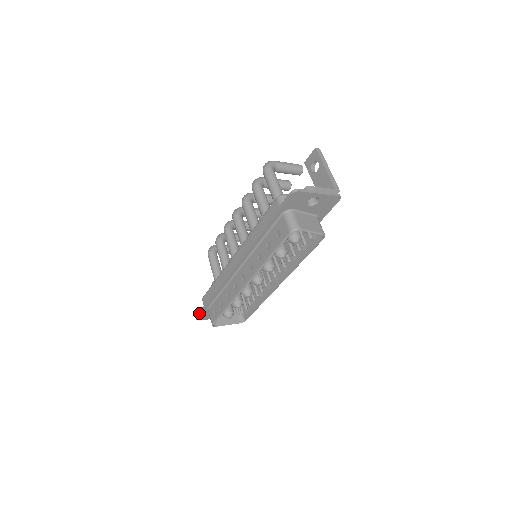
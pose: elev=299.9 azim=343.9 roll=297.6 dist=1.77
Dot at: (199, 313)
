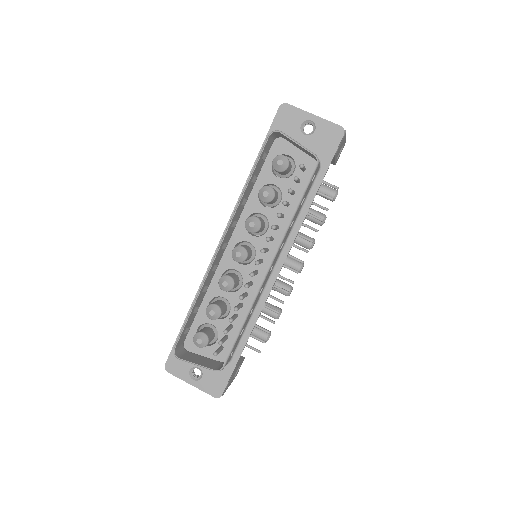
Dot at: (171, 351)
